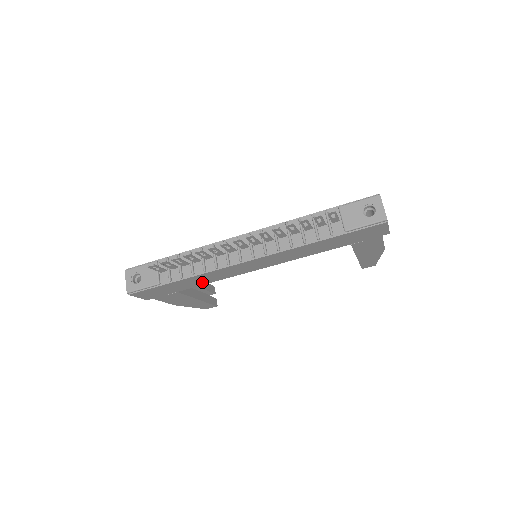
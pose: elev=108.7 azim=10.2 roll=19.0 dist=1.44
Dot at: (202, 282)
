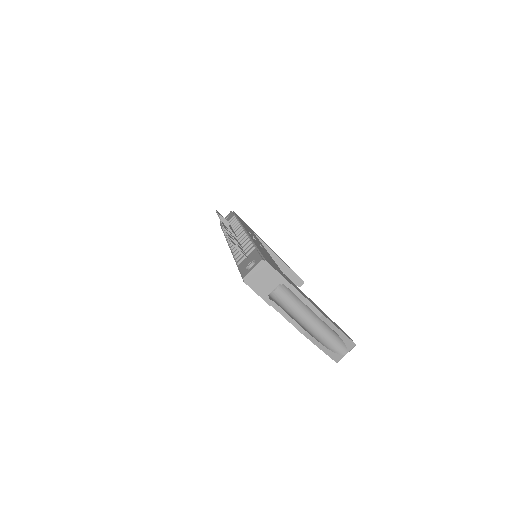
Dot at: occluded
